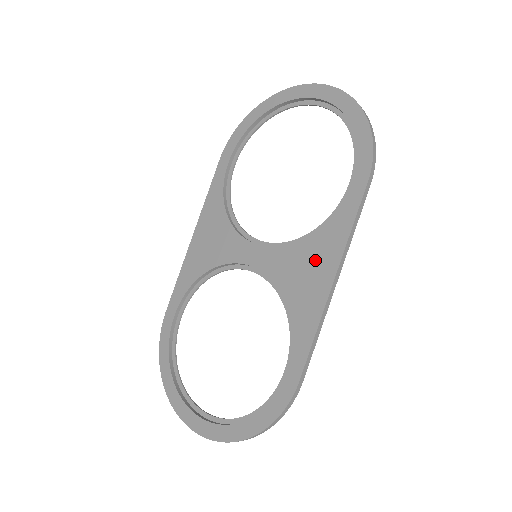
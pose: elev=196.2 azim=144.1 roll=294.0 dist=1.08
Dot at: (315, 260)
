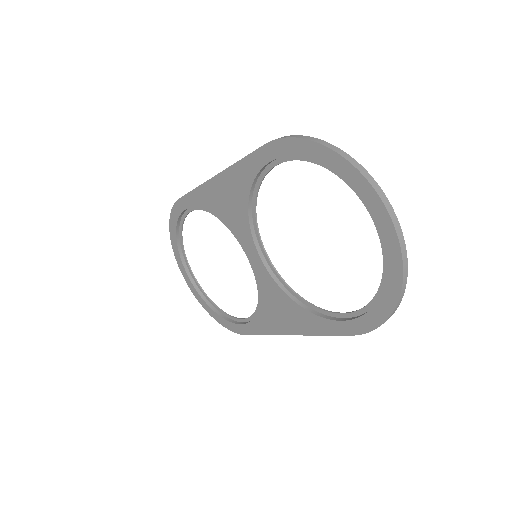
Dot at: (288, 315)
